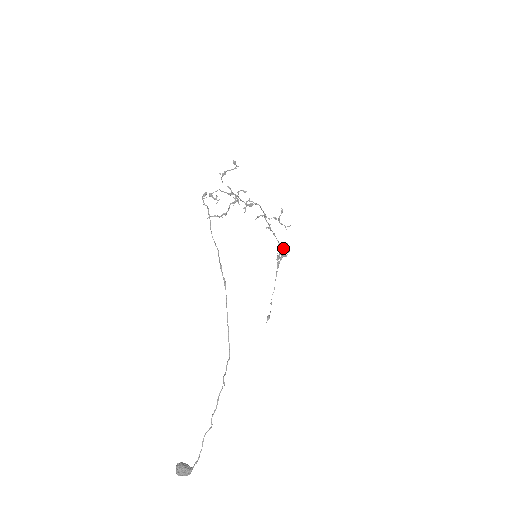
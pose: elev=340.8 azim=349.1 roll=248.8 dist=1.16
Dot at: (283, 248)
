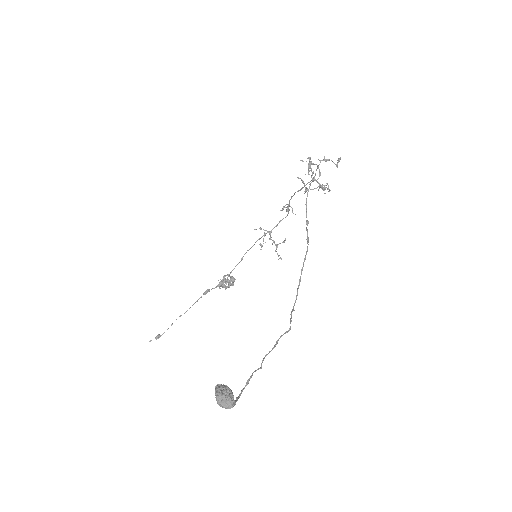
Dot at: (227, 279)
